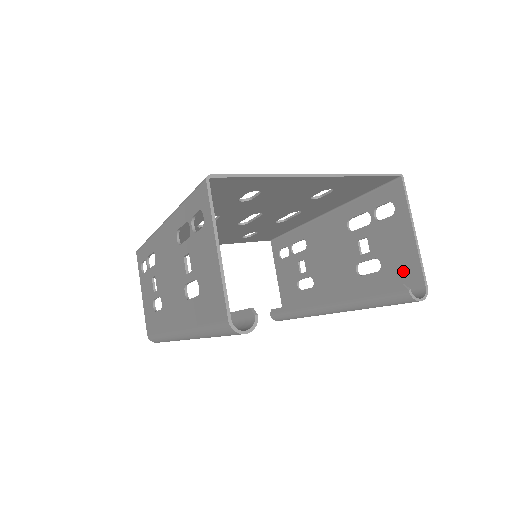
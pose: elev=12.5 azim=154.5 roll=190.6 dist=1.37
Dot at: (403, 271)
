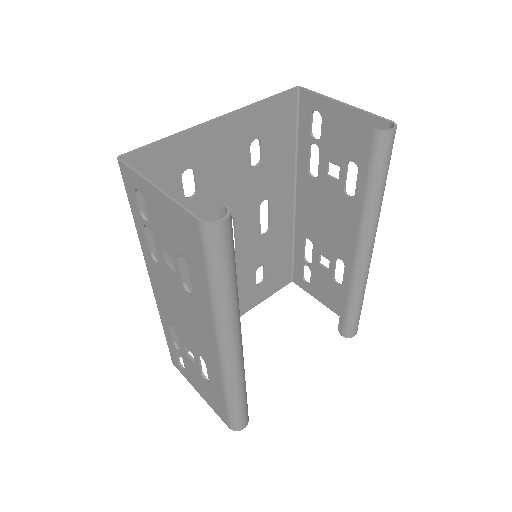
Dot at: occluded
